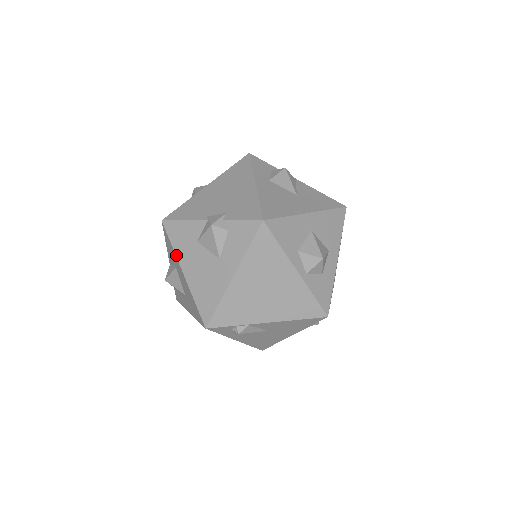
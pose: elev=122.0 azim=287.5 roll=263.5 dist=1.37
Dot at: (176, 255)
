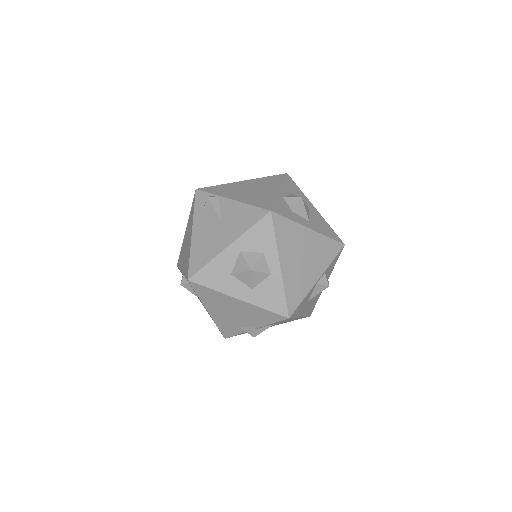
Dot at: occluded
